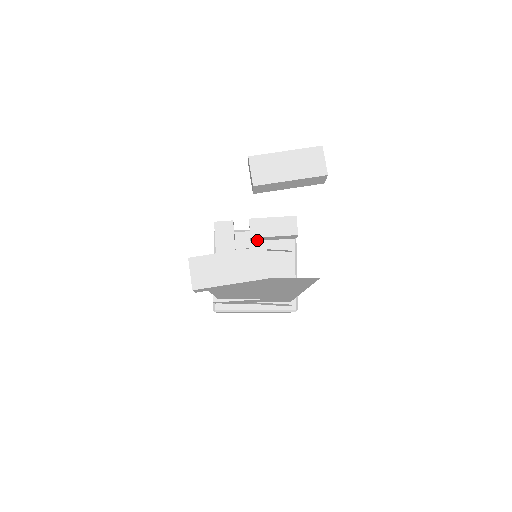
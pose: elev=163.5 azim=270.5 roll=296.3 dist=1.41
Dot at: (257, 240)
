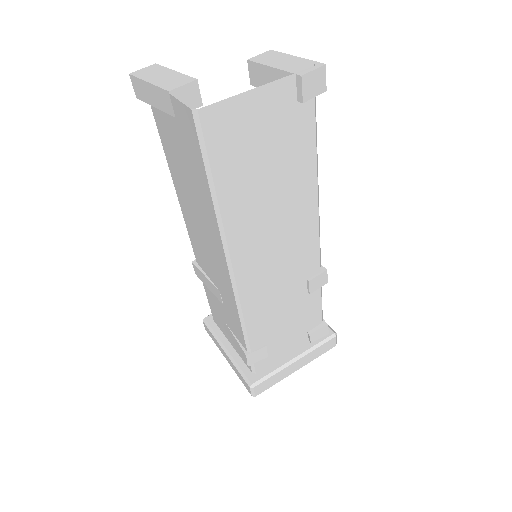
Dot at: occluded
